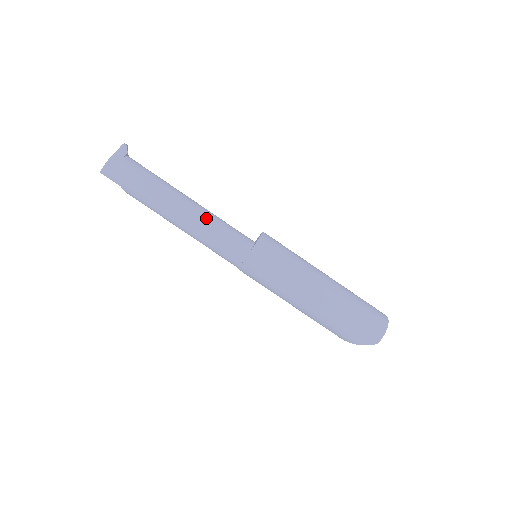
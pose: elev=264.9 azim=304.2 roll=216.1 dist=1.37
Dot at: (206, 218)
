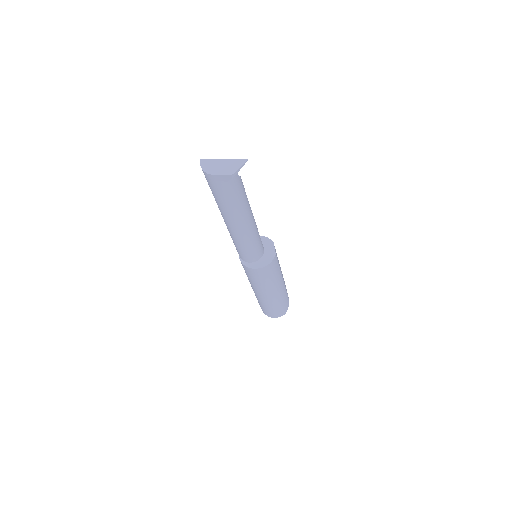
Dot at: (239, 239)
